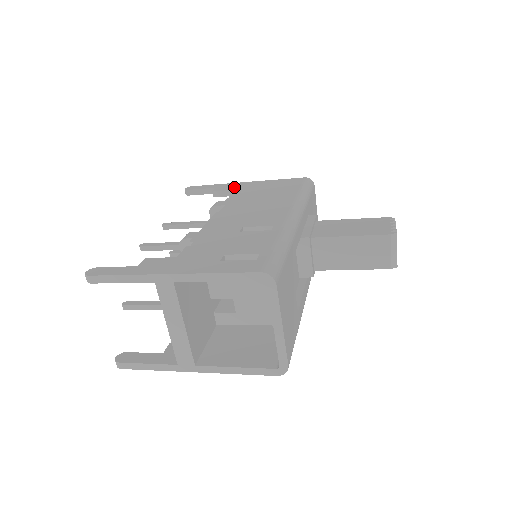
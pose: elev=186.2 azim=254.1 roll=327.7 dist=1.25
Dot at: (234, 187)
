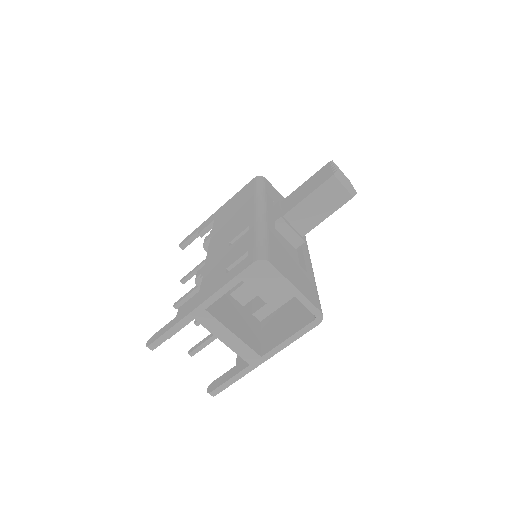
Dot at: (211, 220)
